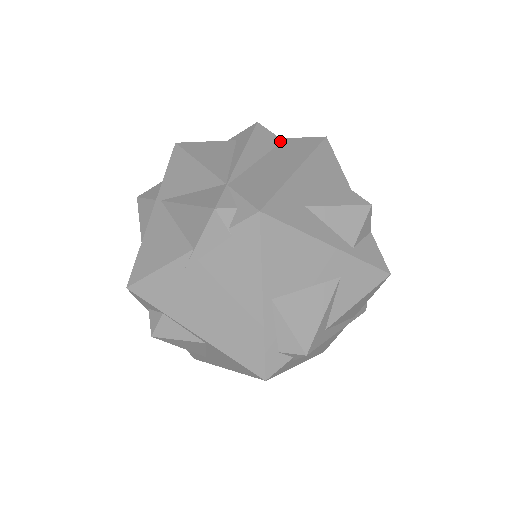
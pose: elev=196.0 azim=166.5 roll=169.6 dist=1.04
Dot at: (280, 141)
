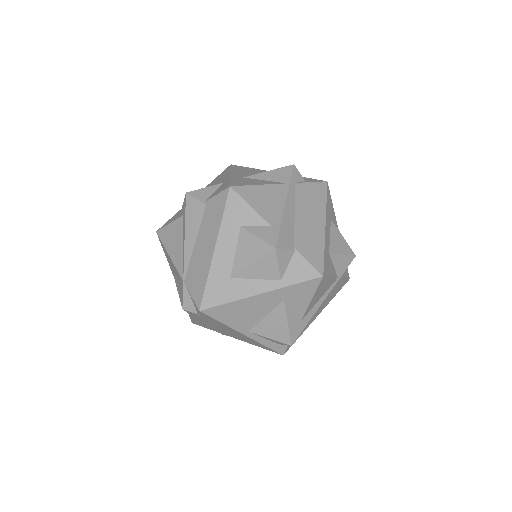
Dot at: (204, 208)
